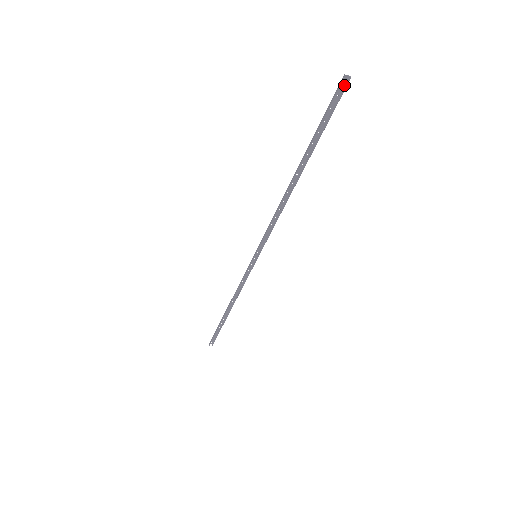
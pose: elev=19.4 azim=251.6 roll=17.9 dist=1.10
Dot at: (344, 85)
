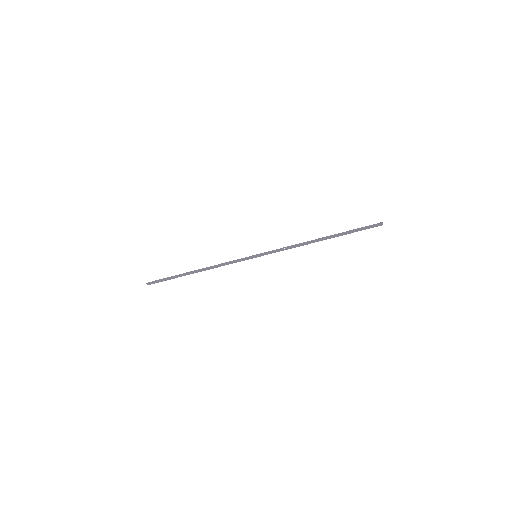
Dot at: (378, 225)
